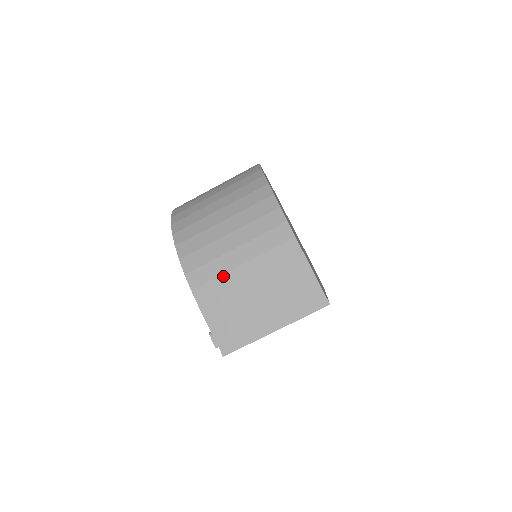
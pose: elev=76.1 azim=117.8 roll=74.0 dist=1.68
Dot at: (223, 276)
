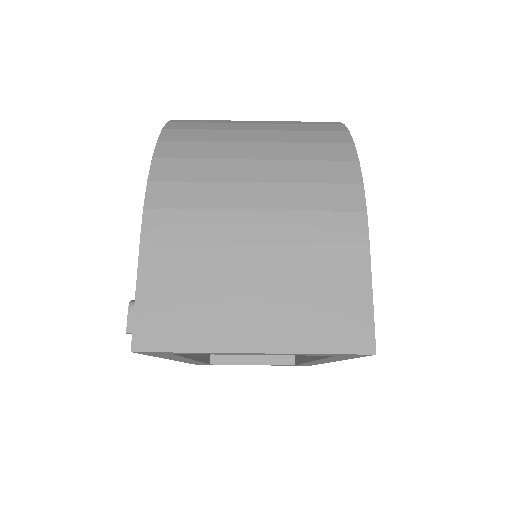
Dot at: (211, 213)
